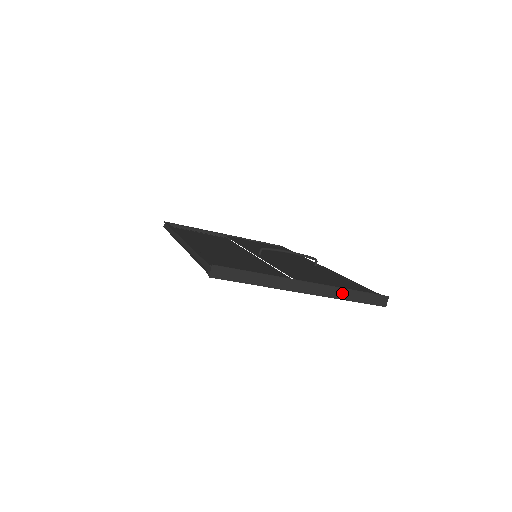
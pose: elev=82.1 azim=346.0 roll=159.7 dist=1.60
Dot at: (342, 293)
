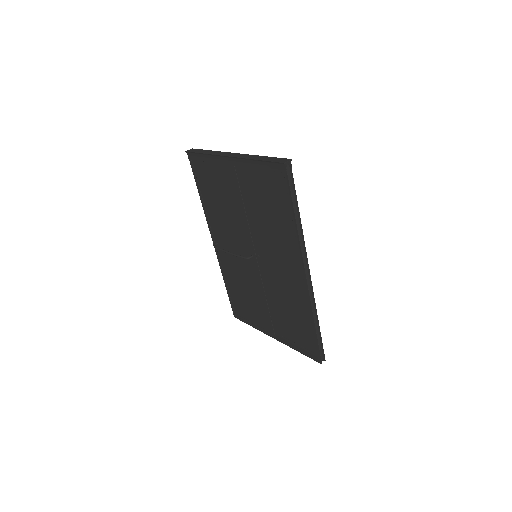
Dot at: (254, 157)
